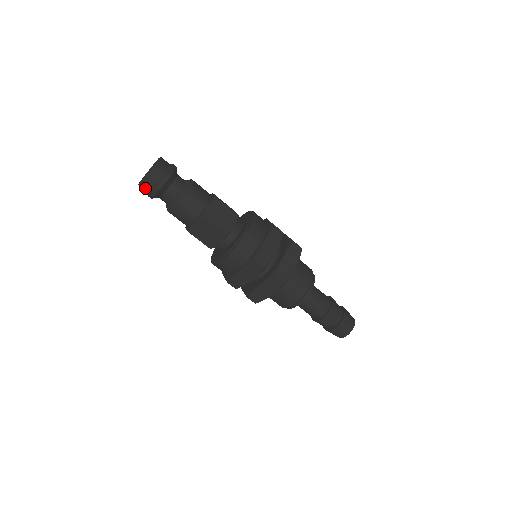
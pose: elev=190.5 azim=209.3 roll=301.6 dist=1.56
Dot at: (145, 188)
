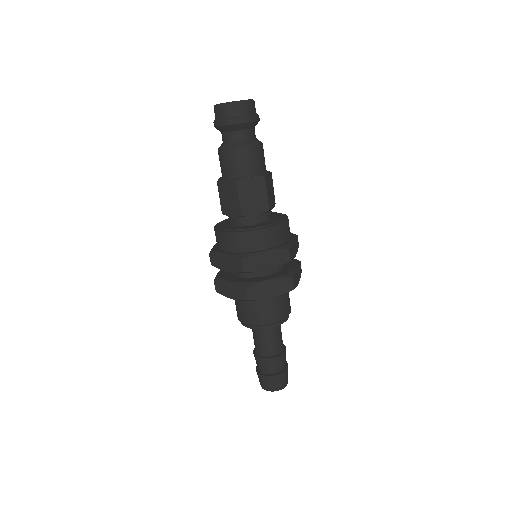
Dot at: (231, 111)
